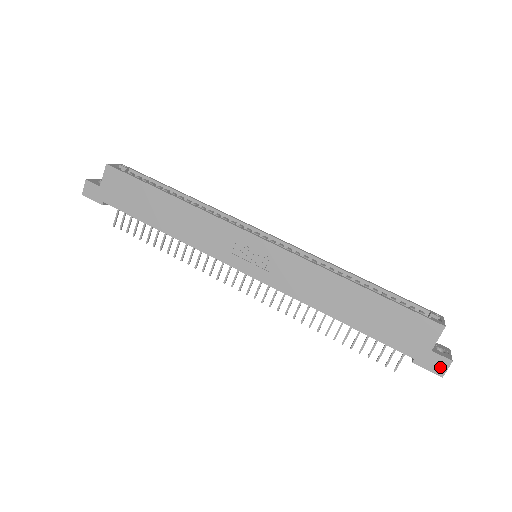
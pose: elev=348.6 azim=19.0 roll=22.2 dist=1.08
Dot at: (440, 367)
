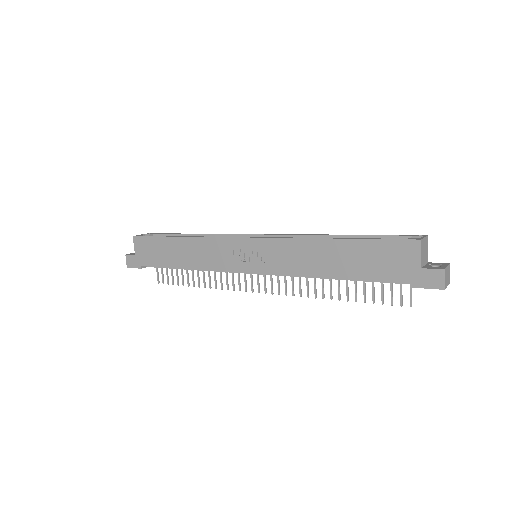
Dot at: (437, 280)
